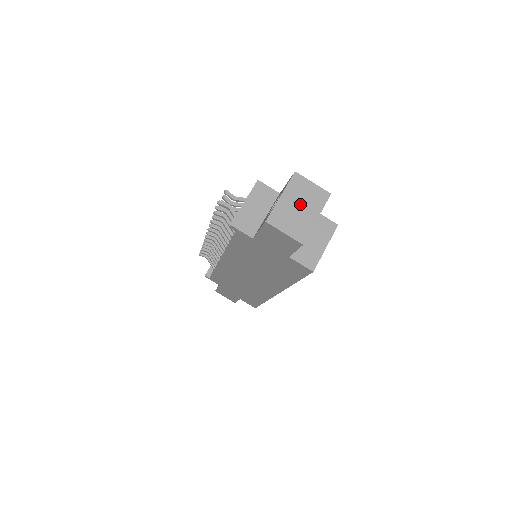
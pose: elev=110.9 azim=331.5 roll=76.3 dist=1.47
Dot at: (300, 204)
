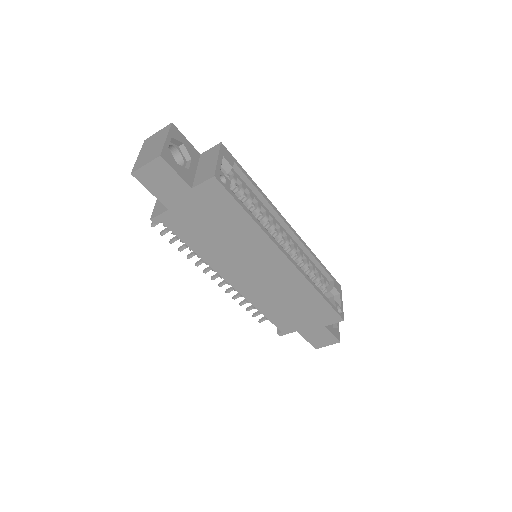
Dot at: (152, 146)
